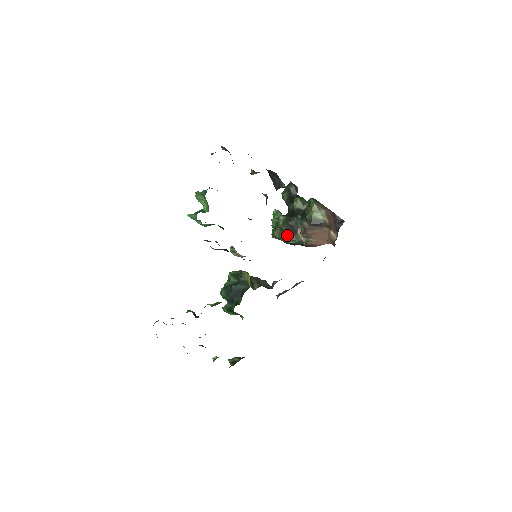
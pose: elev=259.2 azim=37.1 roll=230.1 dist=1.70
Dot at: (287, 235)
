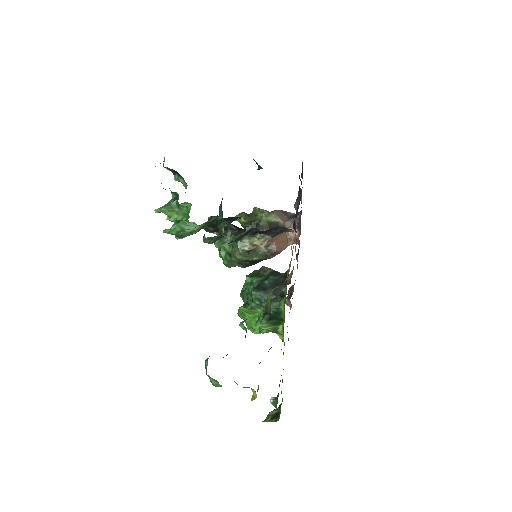
Dot at: occluded
